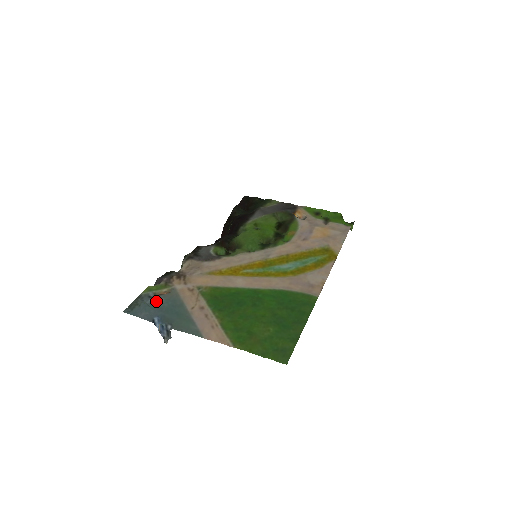
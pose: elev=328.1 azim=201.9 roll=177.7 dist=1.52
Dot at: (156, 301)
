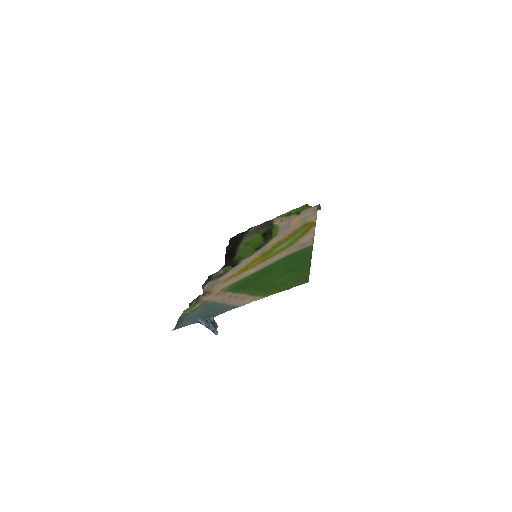
Dot at: (194, 313)
